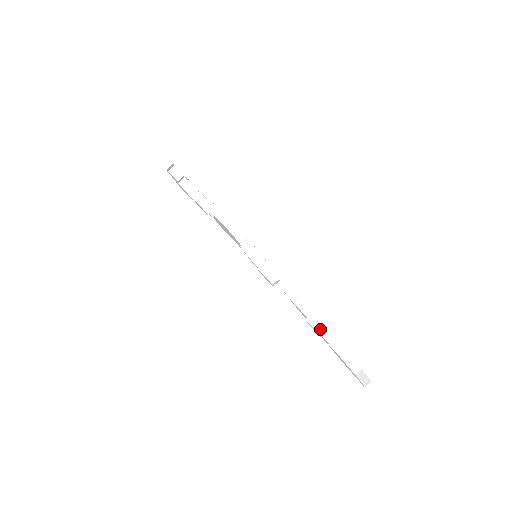
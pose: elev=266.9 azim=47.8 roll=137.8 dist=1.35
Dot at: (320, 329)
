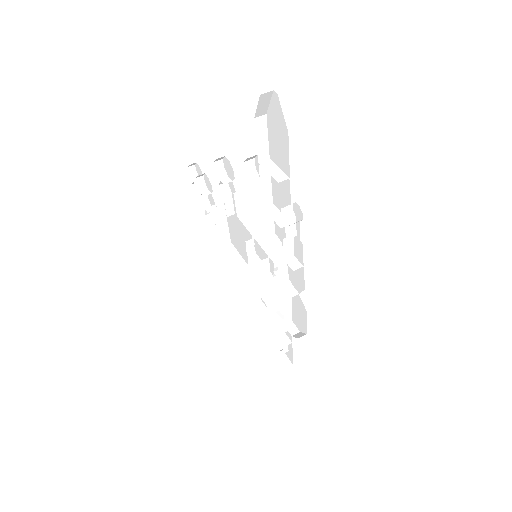
Dot at: (264, 180)
